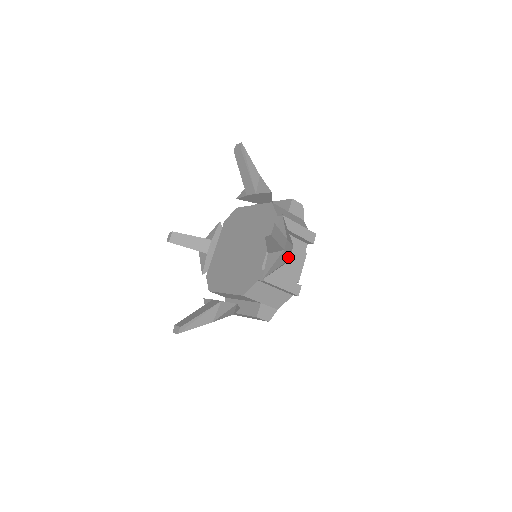
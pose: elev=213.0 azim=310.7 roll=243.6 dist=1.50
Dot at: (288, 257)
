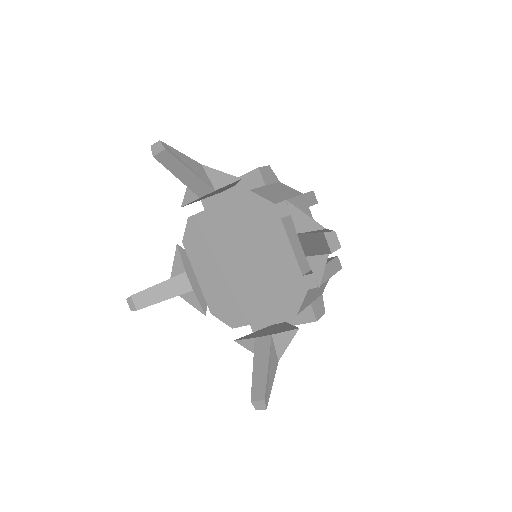
Dot at: occluded
